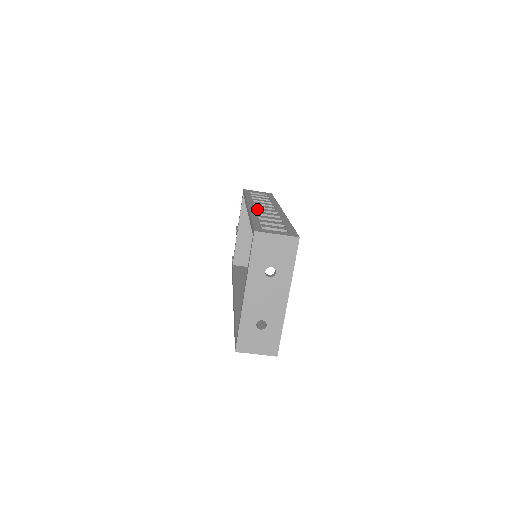
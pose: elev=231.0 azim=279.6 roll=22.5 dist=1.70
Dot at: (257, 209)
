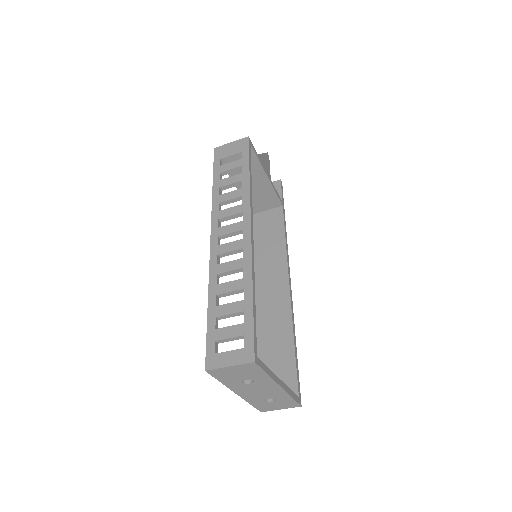
Dot at: (219, 253)
